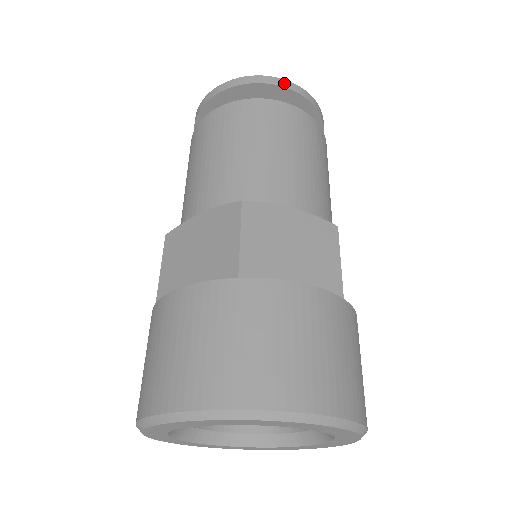
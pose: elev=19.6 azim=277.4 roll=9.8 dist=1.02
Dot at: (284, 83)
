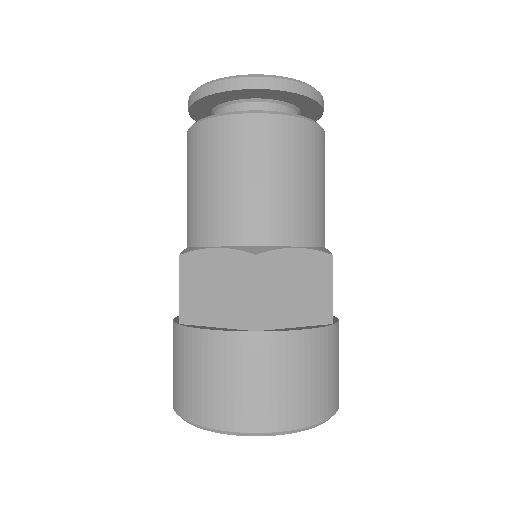
Dot at: (291, 86)
